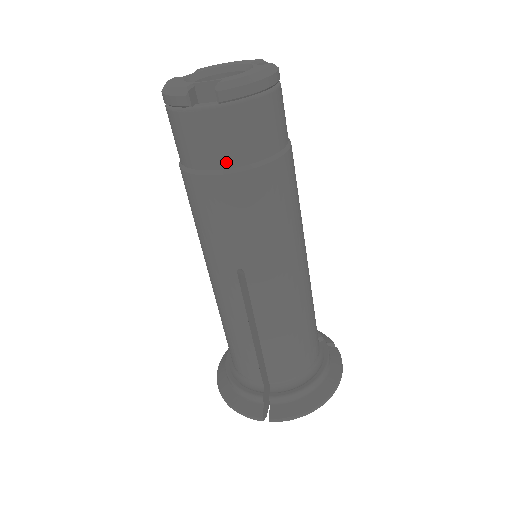
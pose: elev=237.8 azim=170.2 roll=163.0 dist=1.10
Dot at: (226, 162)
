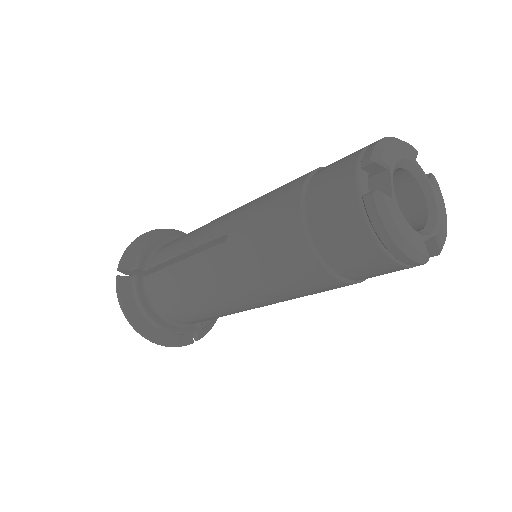
Dot at: occluded
